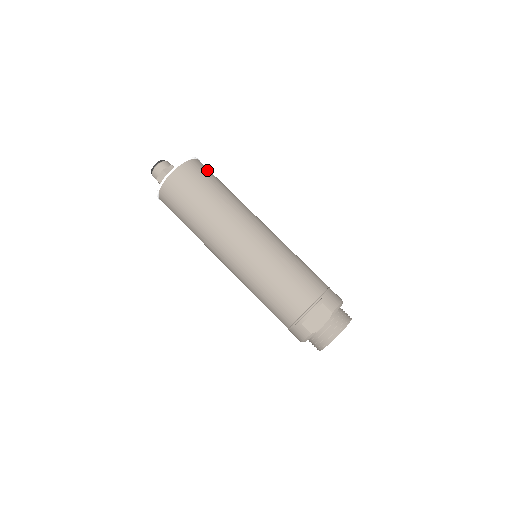
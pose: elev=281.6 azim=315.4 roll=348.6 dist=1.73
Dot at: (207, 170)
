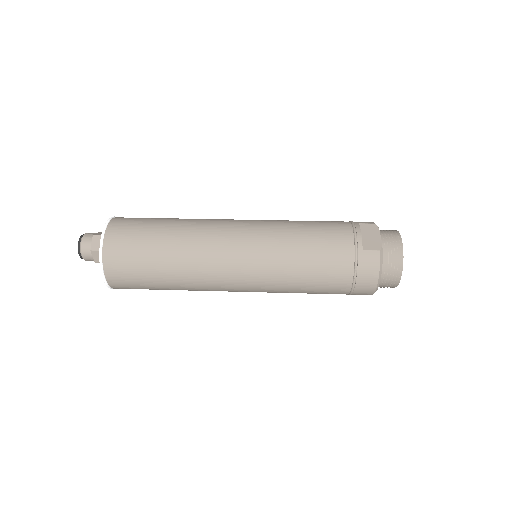
Dot at: occluded
